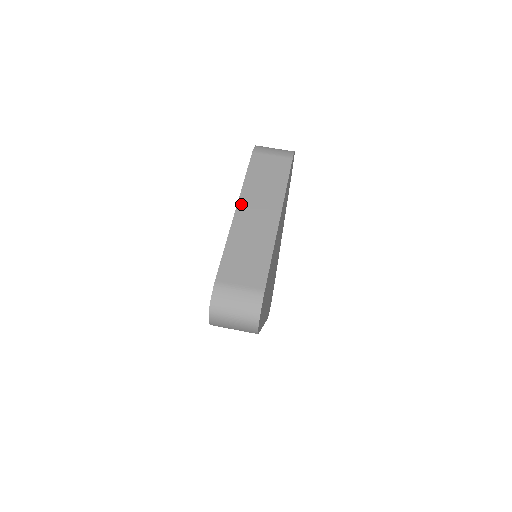
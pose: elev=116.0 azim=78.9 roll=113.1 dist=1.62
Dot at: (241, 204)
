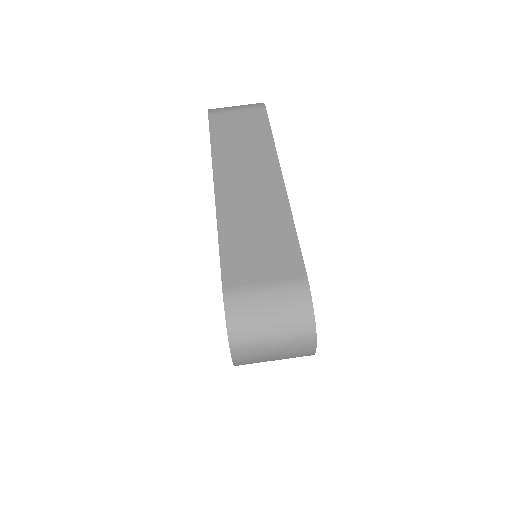
Dot at: (219, 176)
